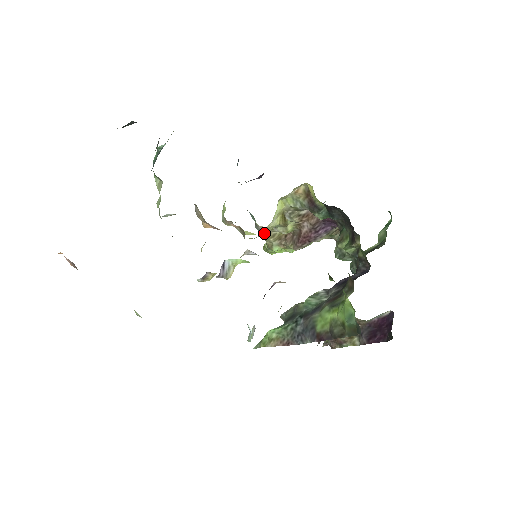
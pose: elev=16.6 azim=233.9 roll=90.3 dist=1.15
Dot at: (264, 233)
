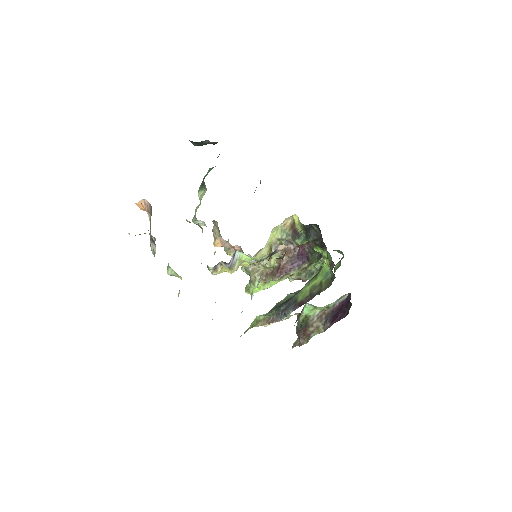
Dot at: occluded
